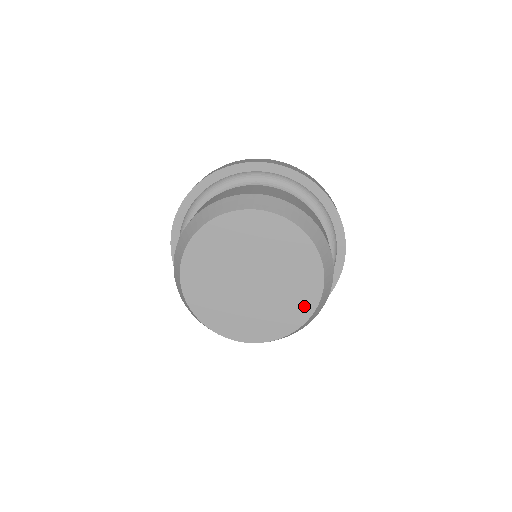
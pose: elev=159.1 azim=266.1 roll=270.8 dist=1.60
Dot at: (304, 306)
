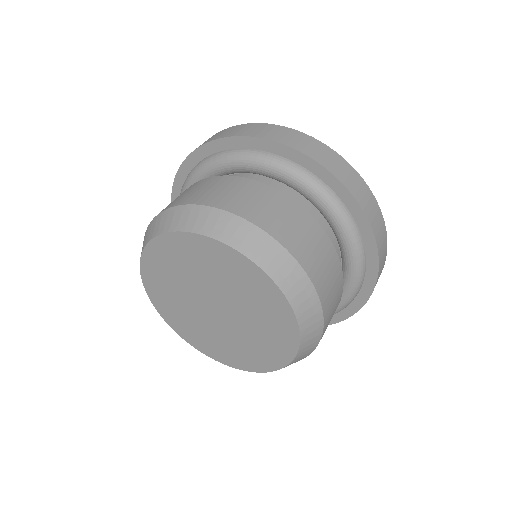
Dot at: (273, 357)
